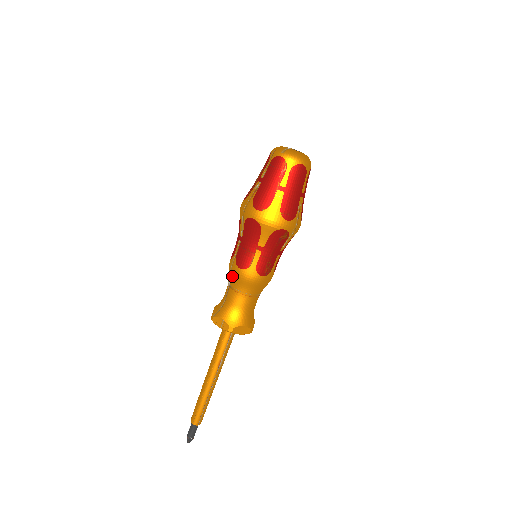
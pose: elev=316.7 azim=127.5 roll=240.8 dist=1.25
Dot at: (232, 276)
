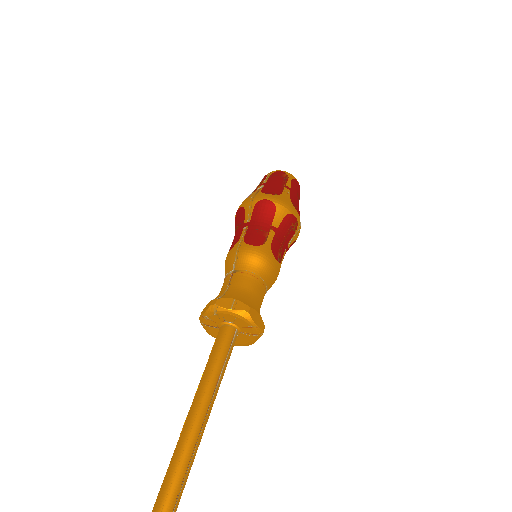
Dot at: (240, 257)
